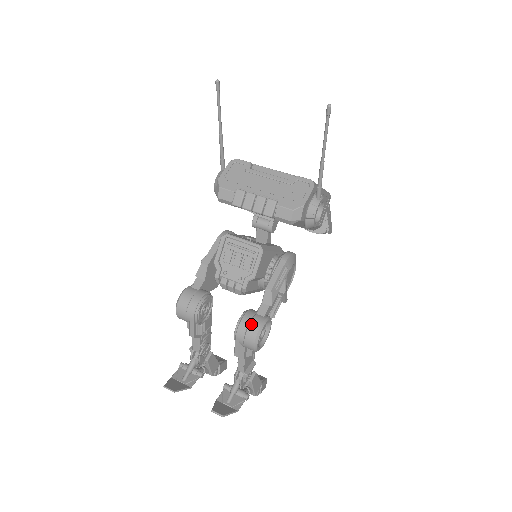
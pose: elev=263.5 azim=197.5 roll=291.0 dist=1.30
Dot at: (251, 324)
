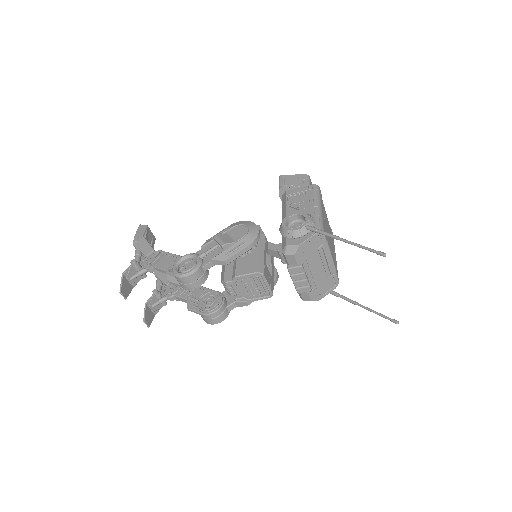
Dot at: (219, 317)
